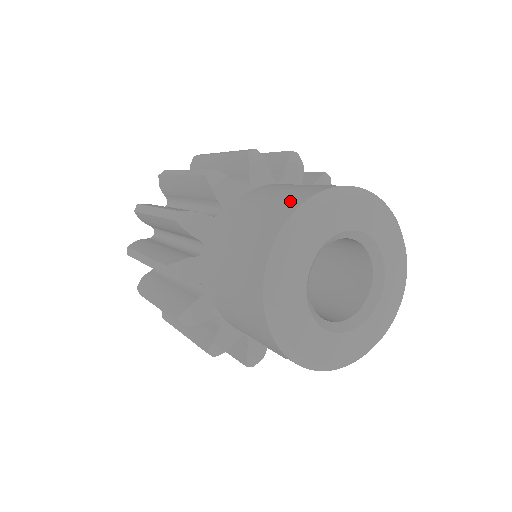
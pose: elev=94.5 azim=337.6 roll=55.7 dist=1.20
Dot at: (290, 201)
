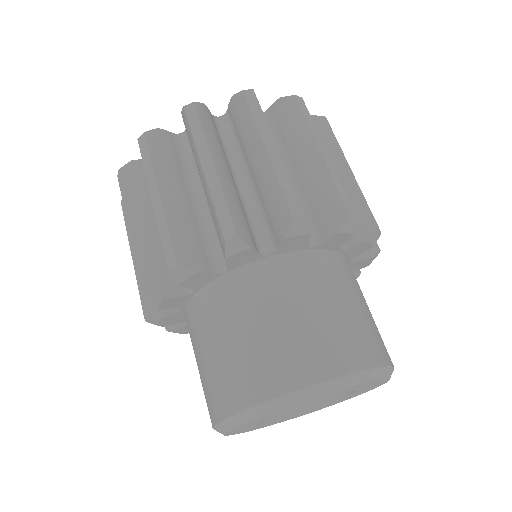
Dot at: (337, 351)
